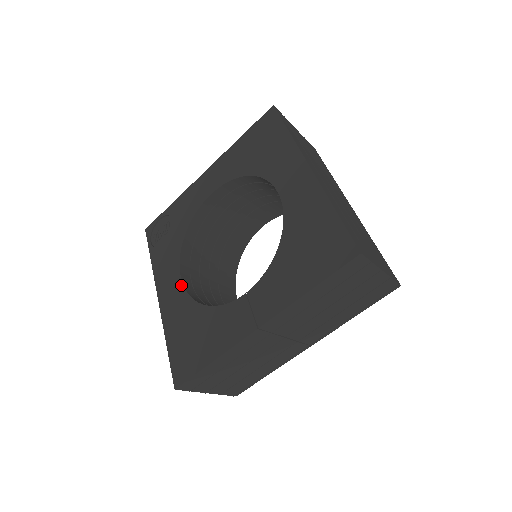
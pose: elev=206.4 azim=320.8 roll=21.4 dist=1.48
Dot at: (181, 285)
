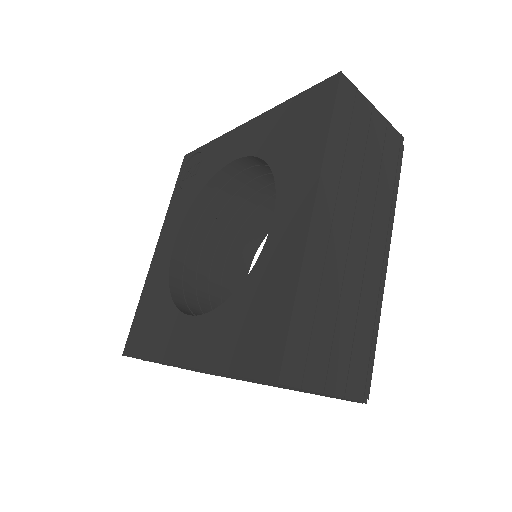
Dot at: (171, 252)
